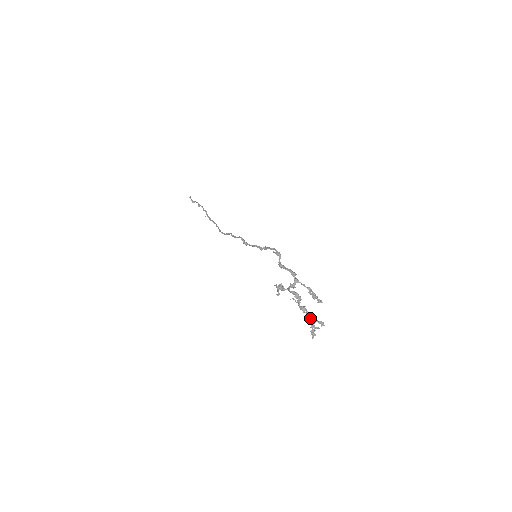
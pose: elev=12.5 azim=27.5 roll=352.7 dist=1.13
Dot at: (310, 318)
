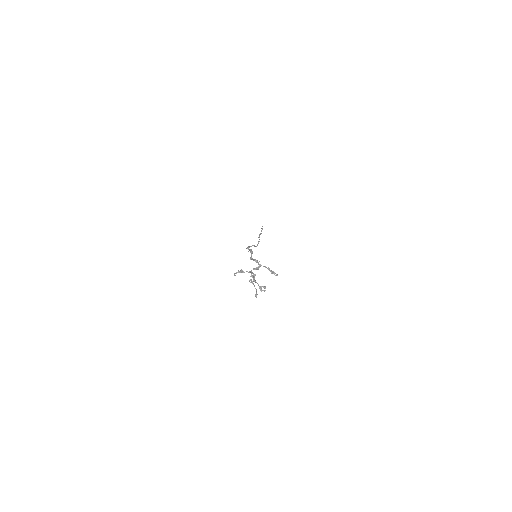
Dot at: (259, 286)
